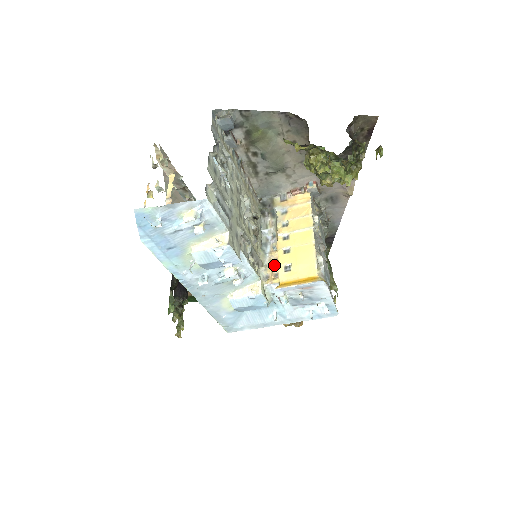
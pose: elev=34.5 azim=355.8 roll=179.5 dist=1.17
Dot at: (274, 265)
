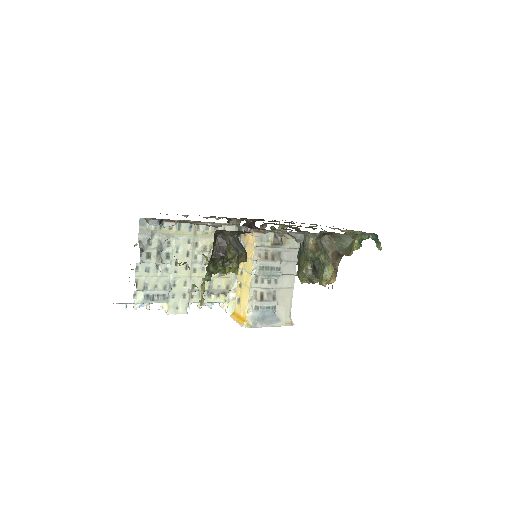
Dot at: occluded
